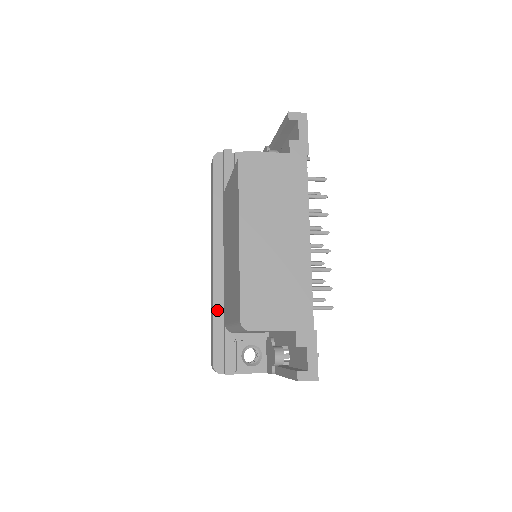
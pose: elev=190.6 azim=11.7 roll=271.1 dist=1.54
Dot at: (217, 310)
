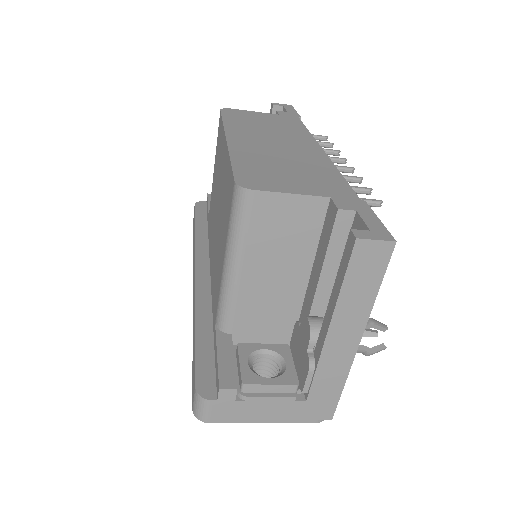
Dot at: (201, 318)
